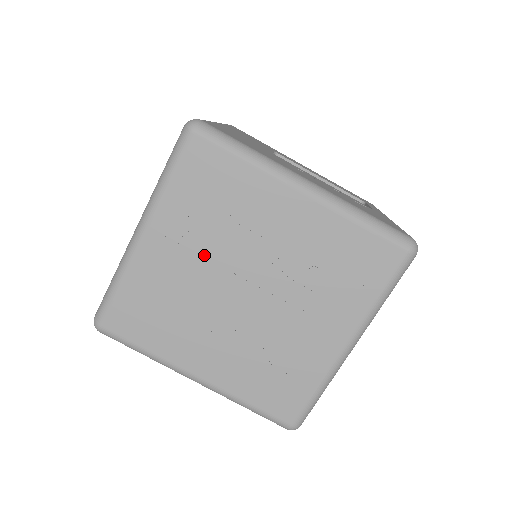
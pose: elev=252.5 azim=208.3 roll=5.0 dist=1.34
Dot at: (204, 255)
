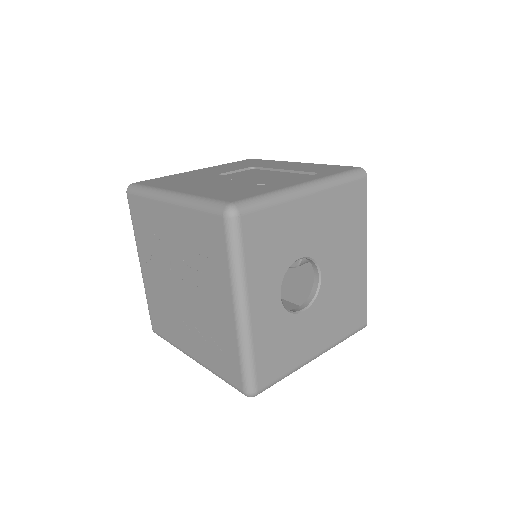
Dot at: (159, 267)
